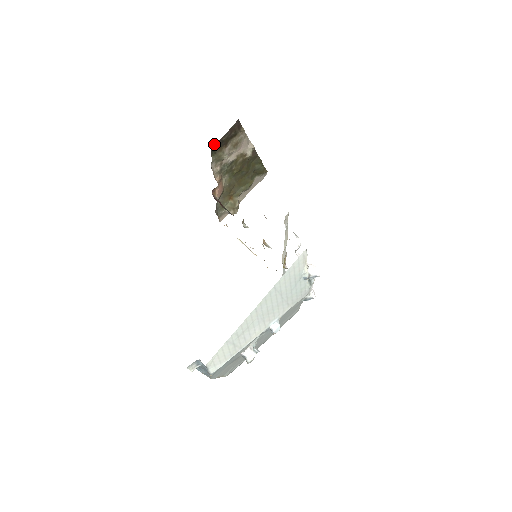
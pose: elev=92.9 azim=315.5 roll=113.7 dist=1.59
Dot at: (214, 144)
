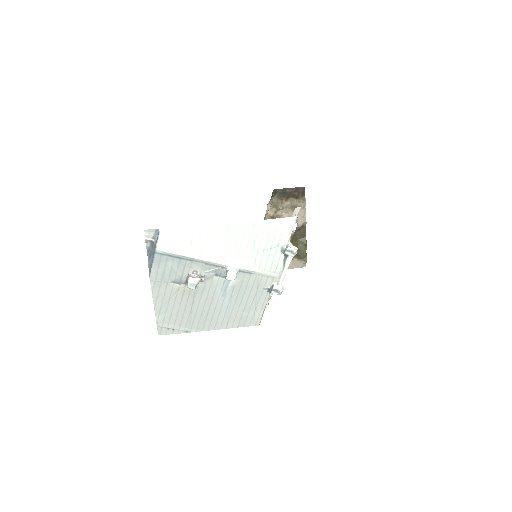
Dot at: (279, 189)
